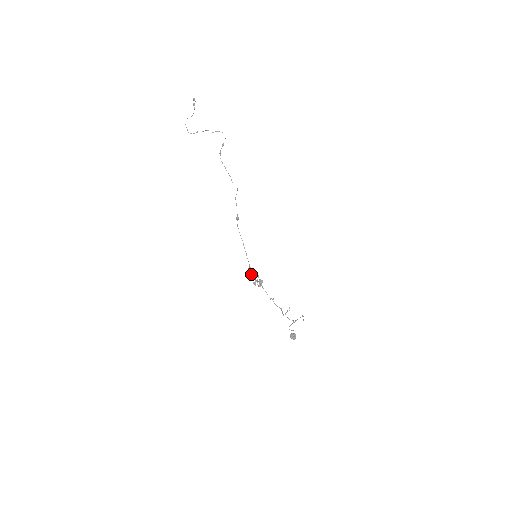
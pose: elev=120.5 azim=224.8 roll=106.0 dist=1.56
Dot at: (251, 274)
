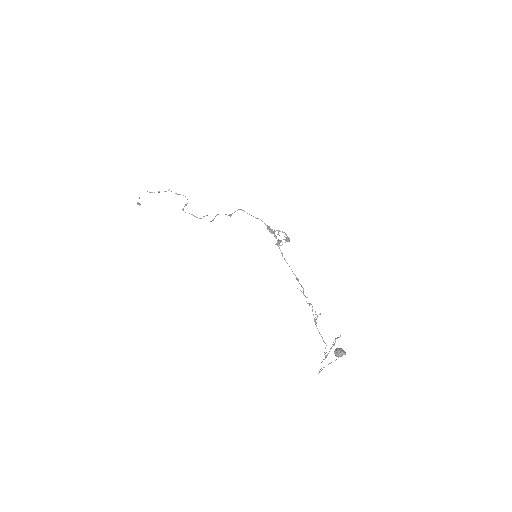
Dot at: (272, 232)
